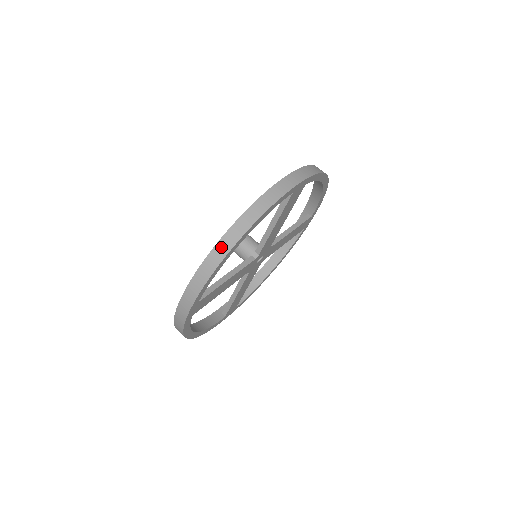
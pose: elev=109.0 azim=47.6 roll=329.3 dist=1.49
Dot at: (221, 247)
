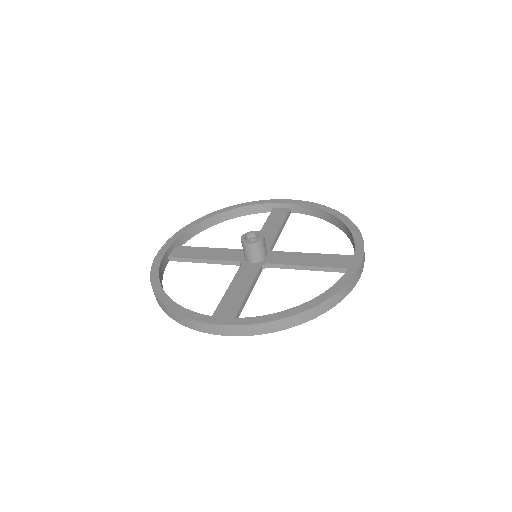
Dot at: occluded
